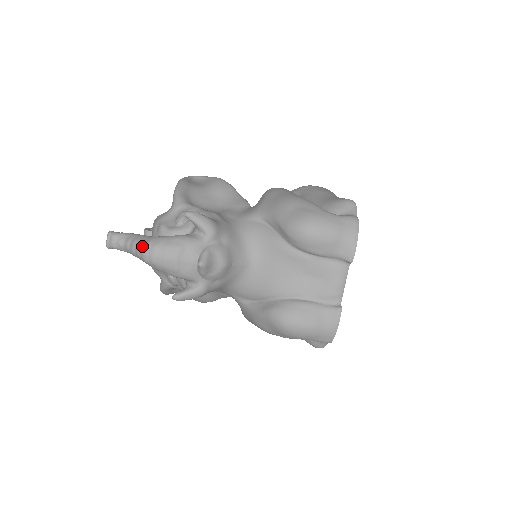
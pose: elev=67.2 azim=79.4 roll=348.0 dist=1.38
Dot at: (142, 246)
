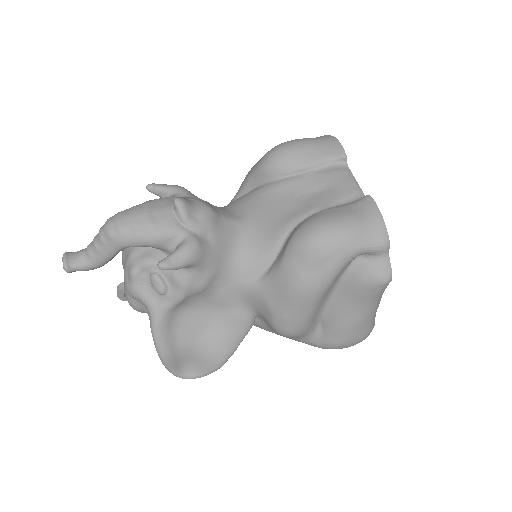
Dot at: (103, 225)
